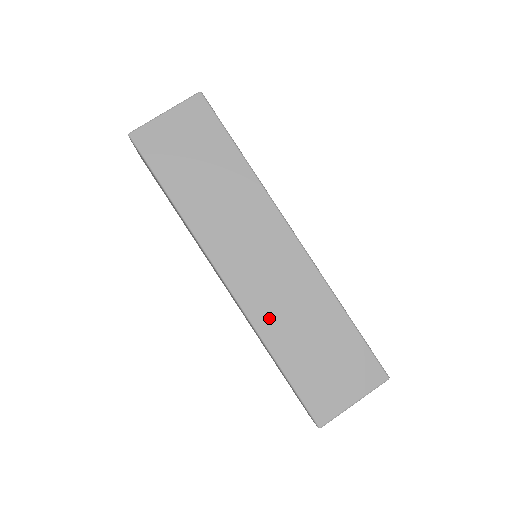
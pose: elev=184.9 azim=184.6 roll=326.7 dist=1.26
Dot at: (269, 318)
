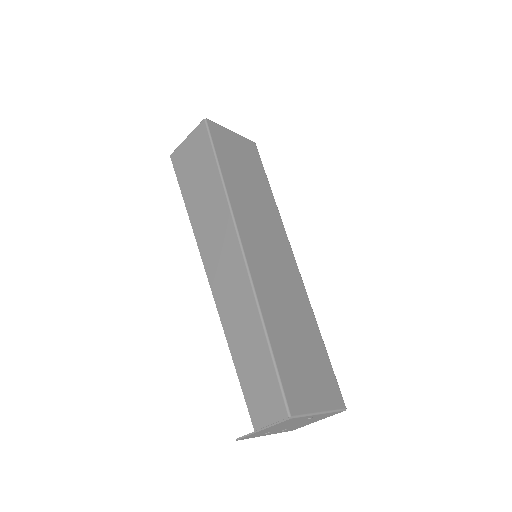
Dot at: (267, 293)
